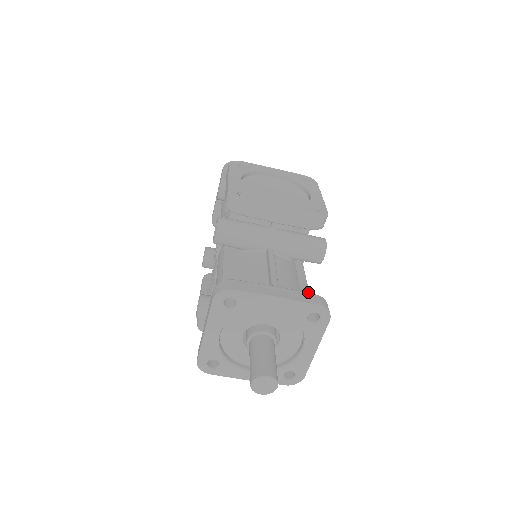
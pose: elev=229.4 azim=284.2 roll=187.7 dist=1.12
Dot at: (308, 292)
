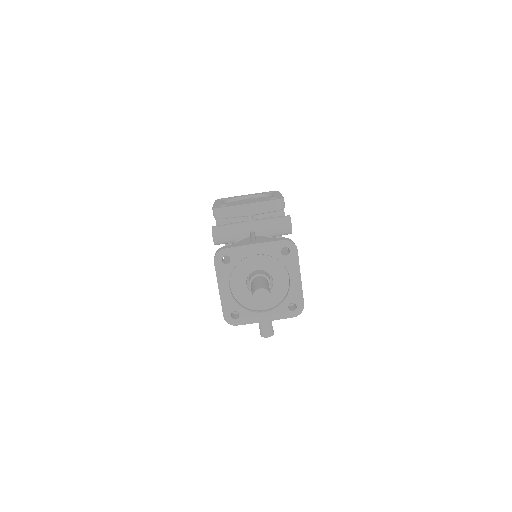
Dot at: (285, 248)
